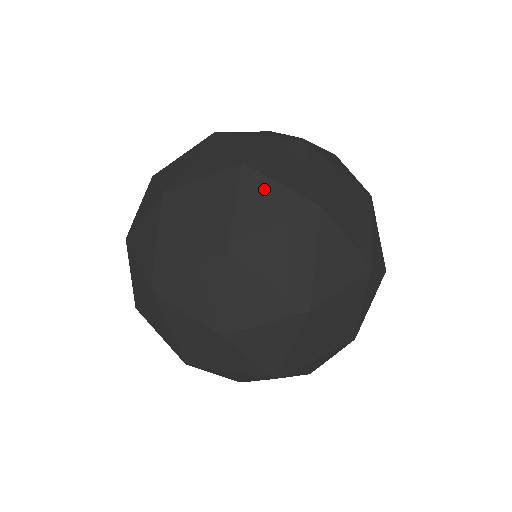
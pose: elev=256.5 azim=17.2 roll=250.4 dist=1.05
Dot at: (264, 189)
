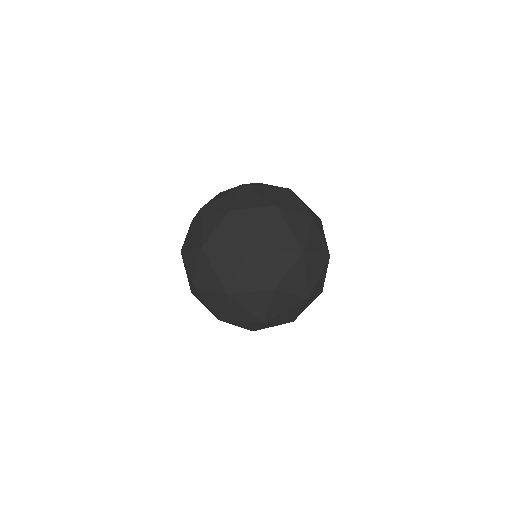
Dot at: (247, 215)
